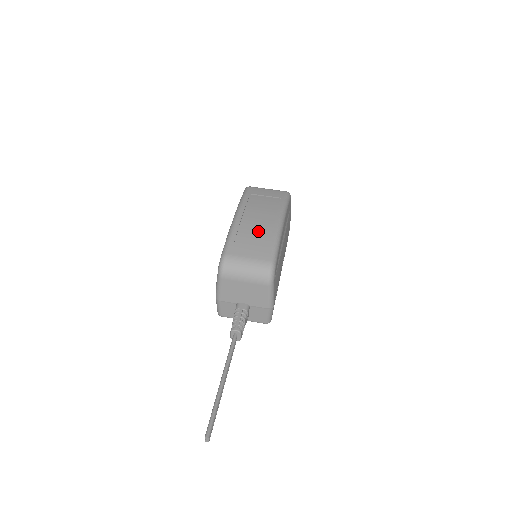
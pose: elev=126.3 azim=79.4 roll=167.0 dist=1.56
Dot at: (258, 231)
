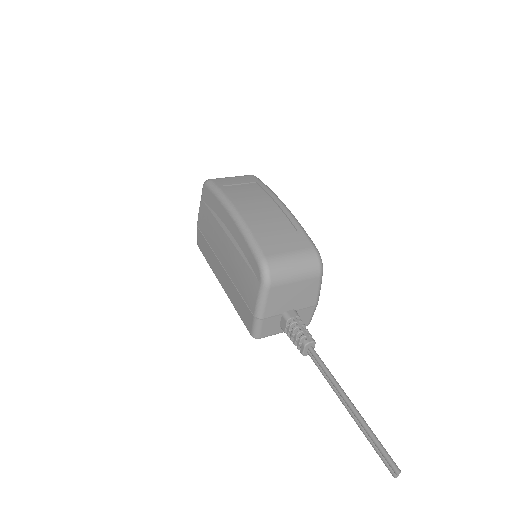
Dot at: (273, 221)
